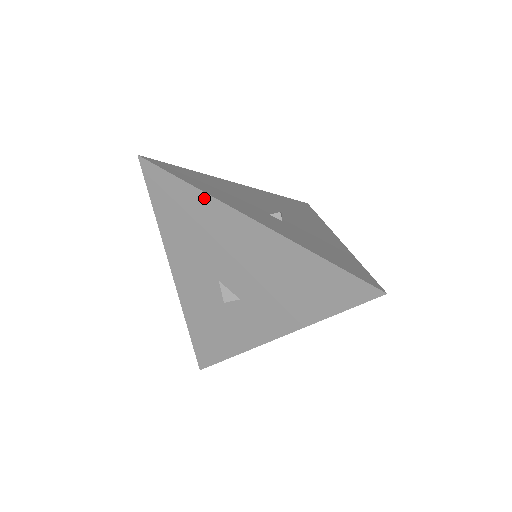
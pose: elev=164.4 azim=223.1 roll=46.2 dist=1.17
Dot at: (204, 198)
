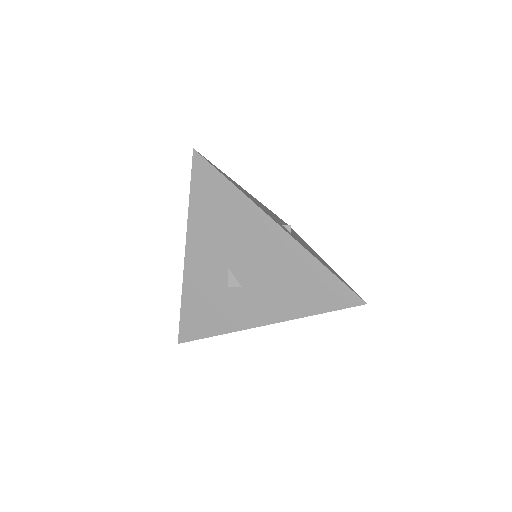
Dot at: (241, 198)
